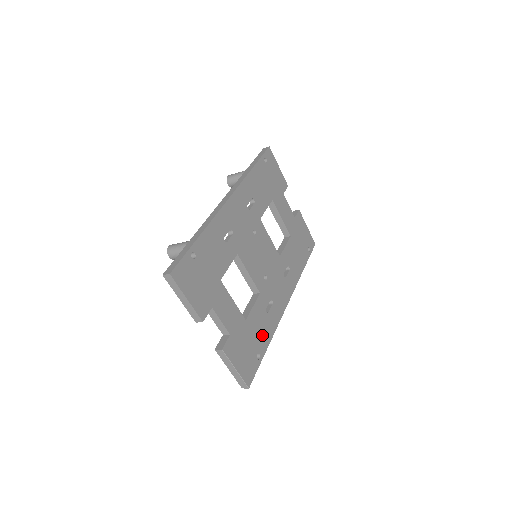
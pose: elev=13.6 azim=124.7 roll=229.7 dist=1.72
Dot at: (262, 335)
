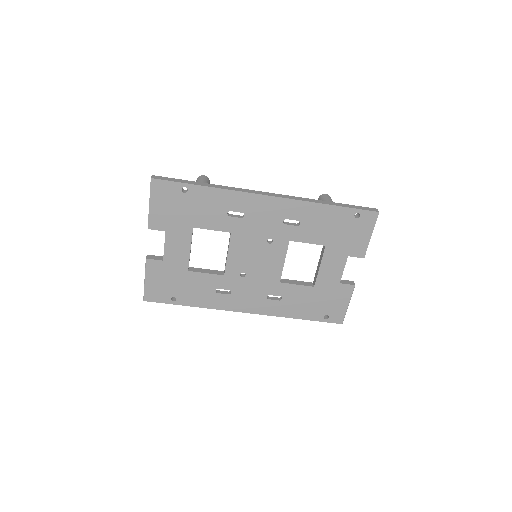
Dot at: (193, 295)
